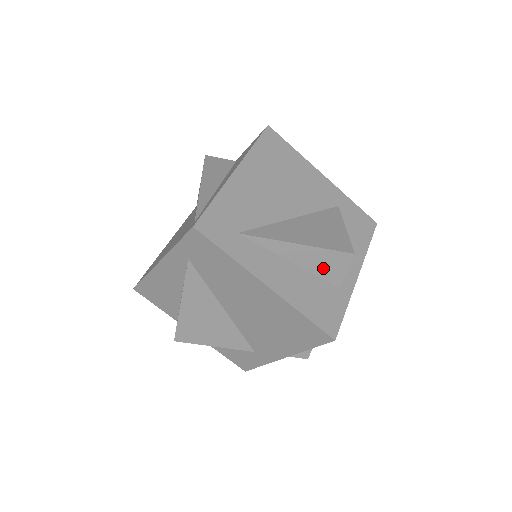
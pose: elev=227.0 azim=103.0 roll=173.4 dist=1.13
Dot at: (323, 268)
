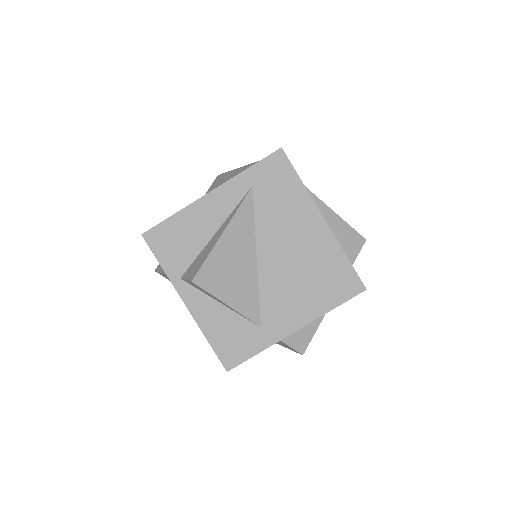
Dot at: (344, 244)
